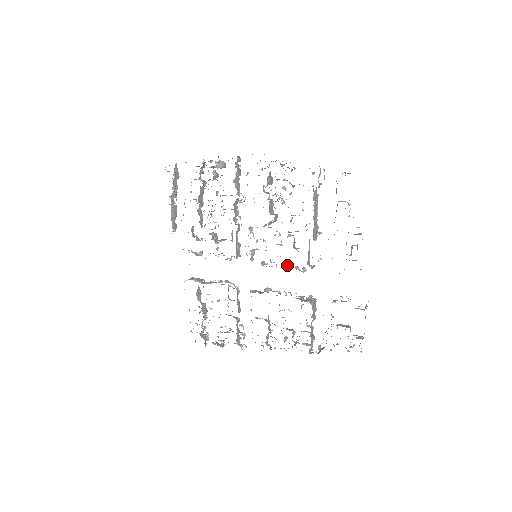
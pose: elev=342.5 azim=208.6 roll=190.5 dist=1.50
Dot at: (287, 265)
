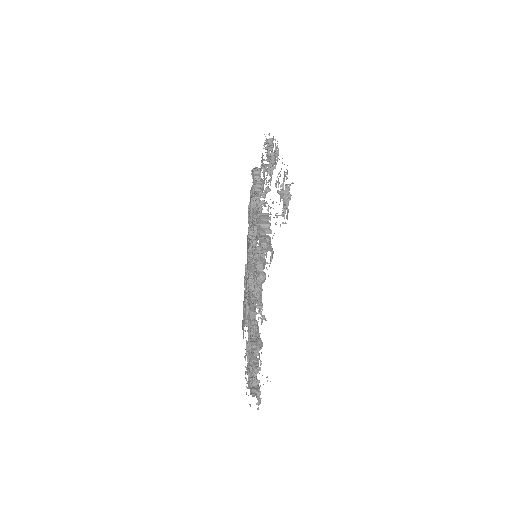
Dot at: (253, 223)
